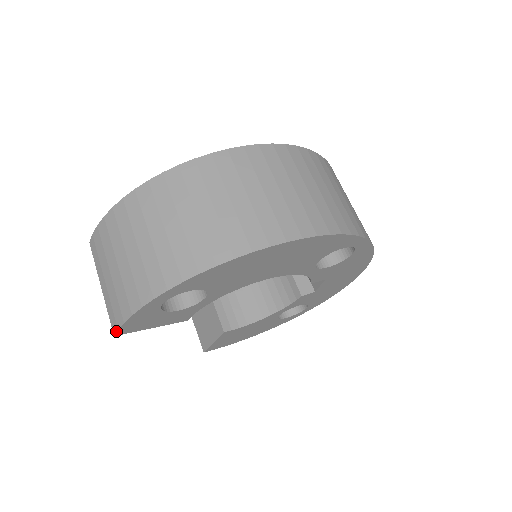
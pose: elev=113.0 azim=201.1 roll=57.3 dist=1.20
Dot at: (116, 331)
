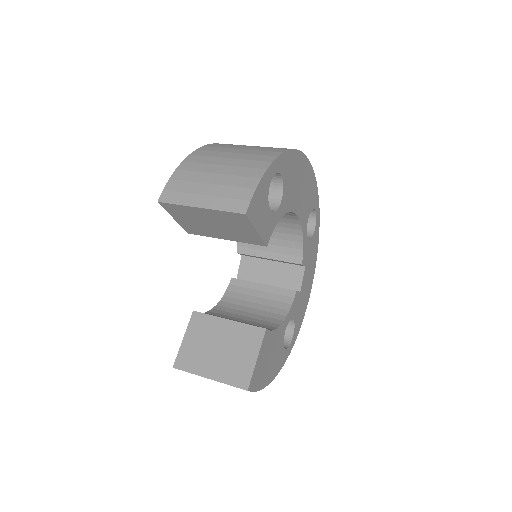
Dot at: (248, 205)
